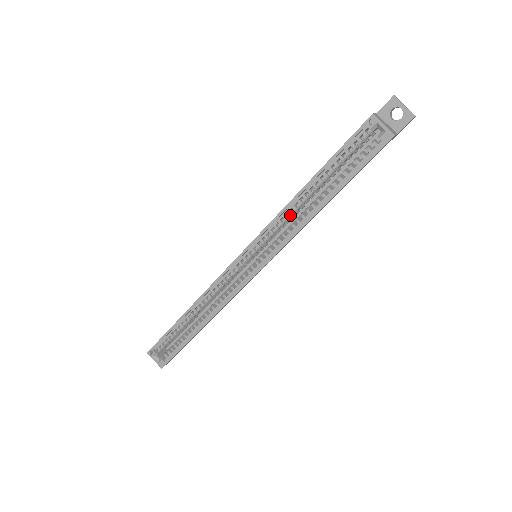
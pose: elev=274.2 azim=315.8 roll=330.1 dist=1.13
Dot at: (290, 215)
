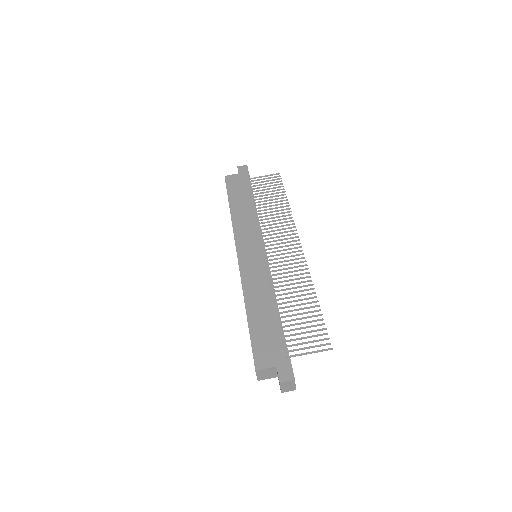
Dot at: occluded
